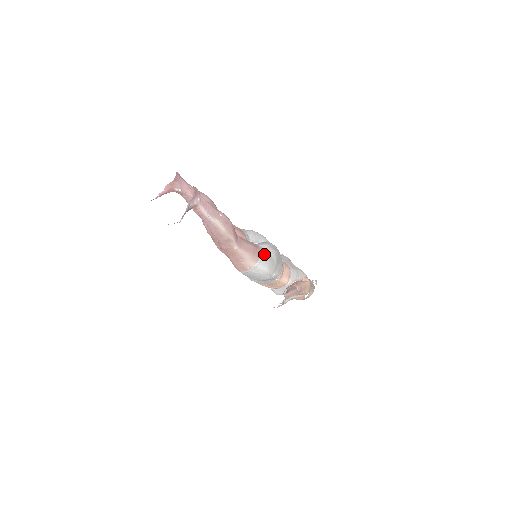
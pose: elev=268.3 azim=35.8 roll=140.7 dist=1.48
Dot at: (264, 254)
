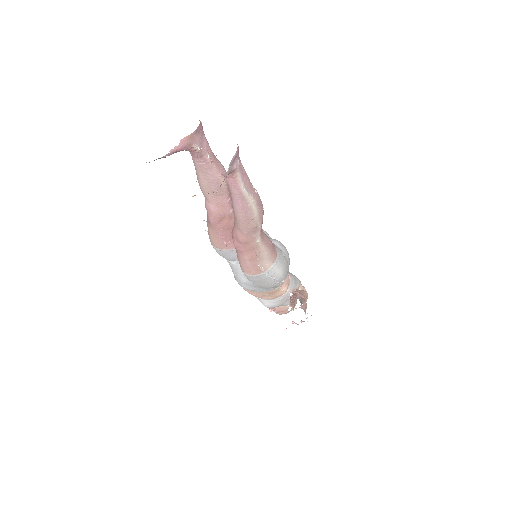
Dot at: (280, 253)
